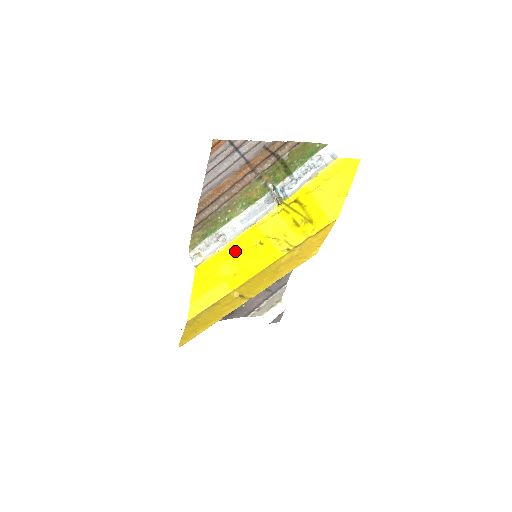
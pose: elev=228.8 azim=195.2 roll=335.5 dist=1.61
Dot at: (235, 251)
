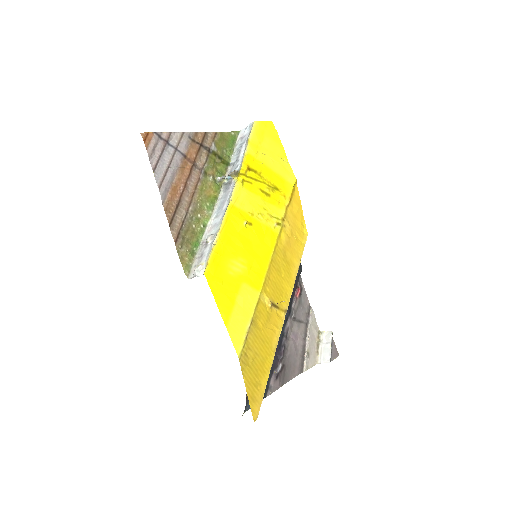
Dot at: (231, 240)
